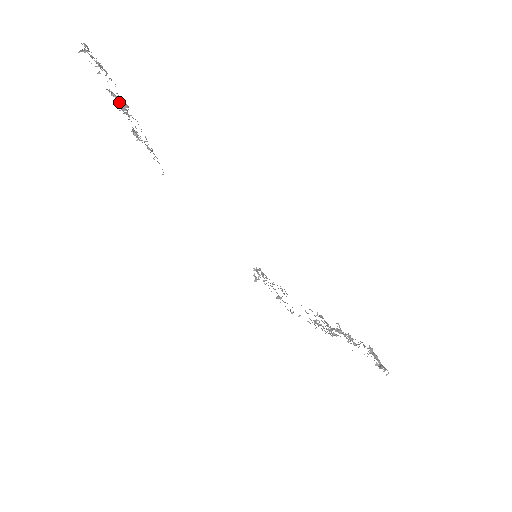
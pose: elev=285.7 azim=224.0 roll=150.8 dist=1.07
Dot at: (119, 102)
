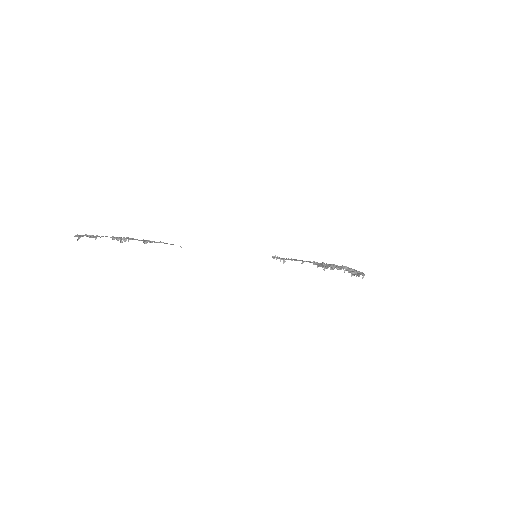
Dot at: occluded
